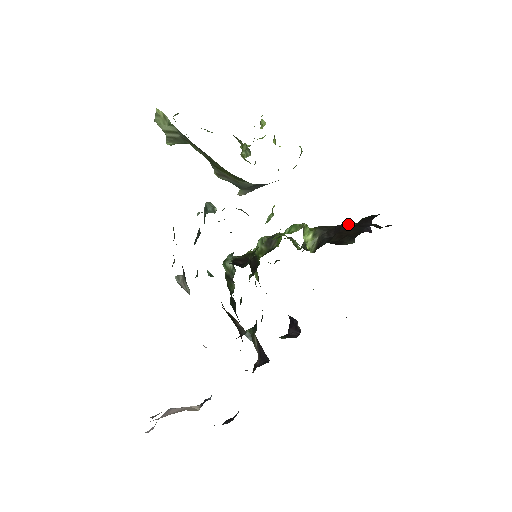
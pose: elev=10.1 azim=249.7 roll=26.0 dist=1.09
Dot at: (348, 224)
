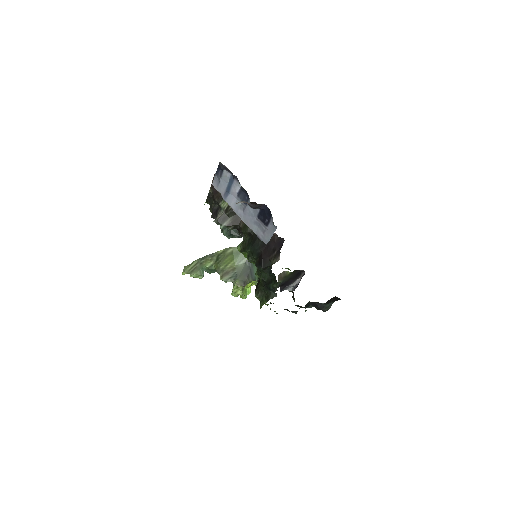
Dot at: occluded
